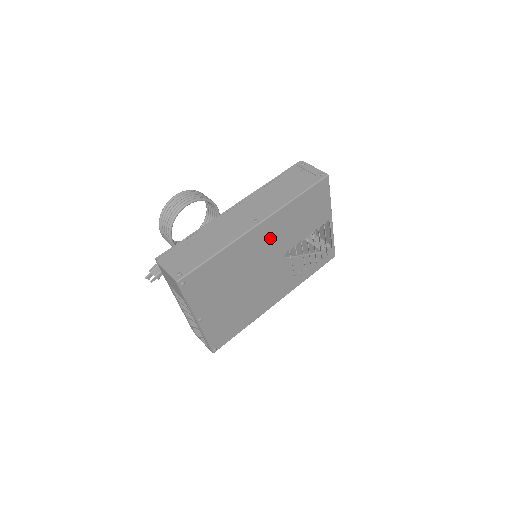
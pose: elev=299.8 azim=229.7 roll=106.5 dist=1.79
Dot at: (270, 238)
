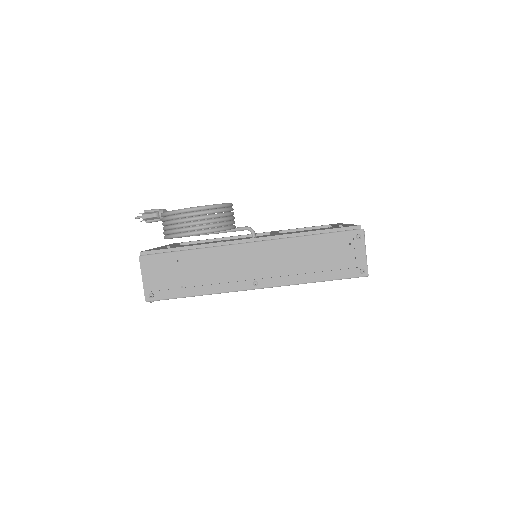
Dot at: occluded
